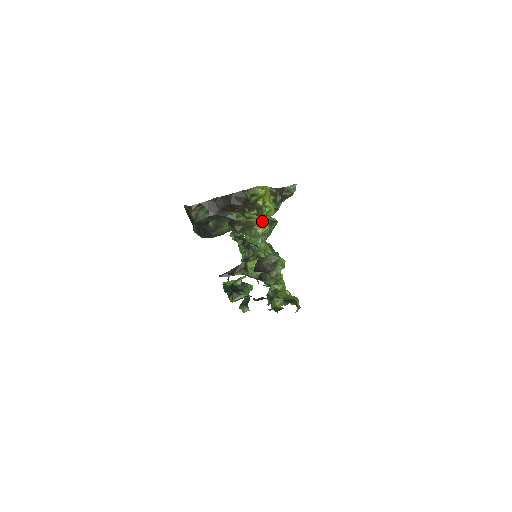
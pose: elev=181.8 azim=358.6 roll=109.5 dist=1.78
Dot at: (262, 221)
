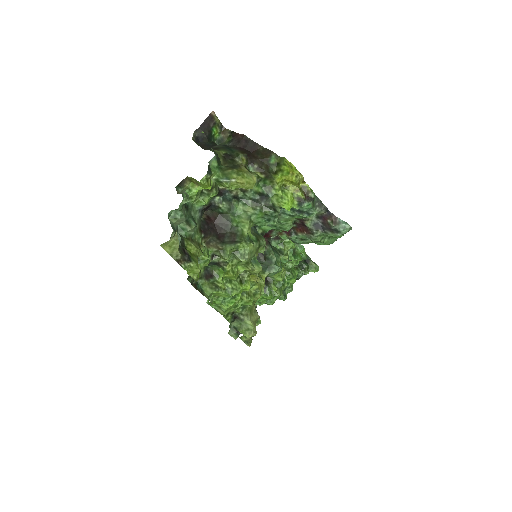
Dot at: (247, 173)
